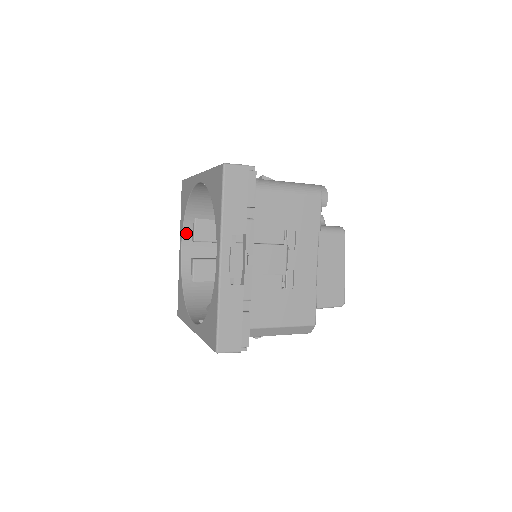
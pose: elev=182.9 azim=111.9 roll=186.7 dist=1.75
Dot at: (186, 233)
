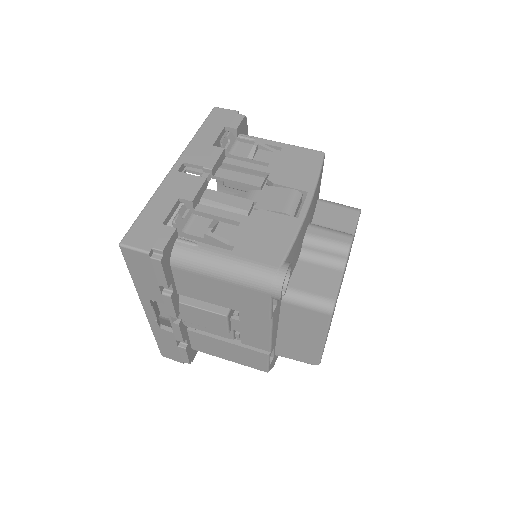
Dot at: occluded
